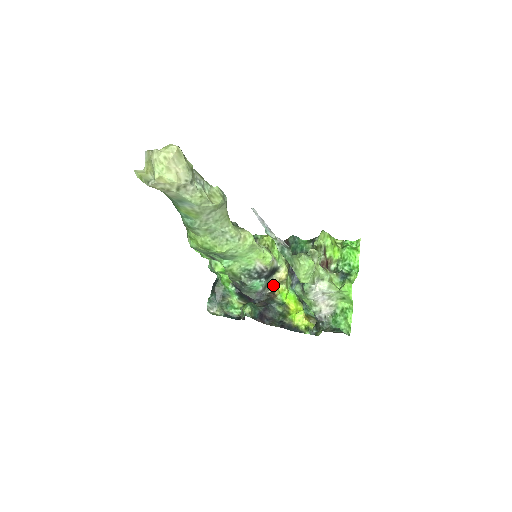
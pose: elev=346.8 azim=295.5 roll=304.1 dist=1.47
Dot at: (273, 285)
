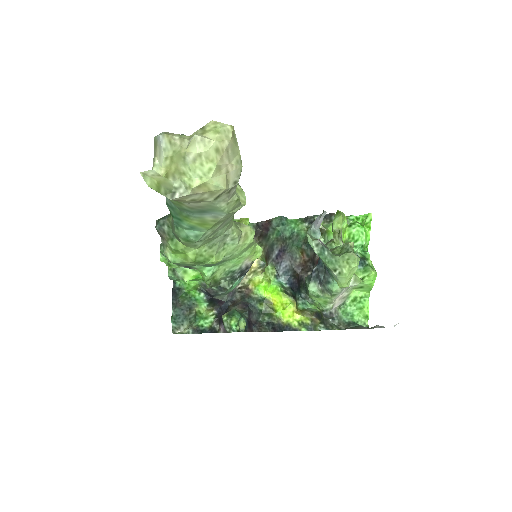
Dot at: (244, 278)
